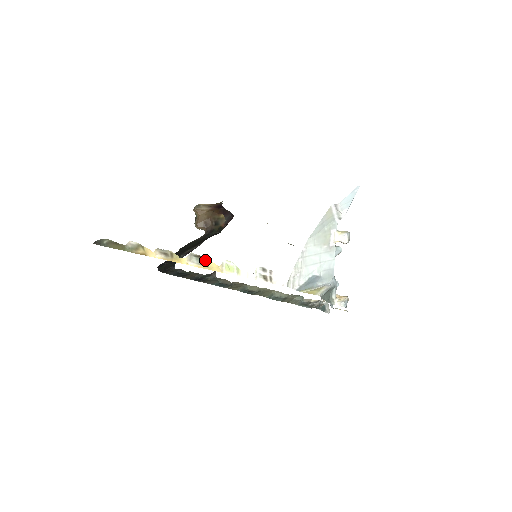
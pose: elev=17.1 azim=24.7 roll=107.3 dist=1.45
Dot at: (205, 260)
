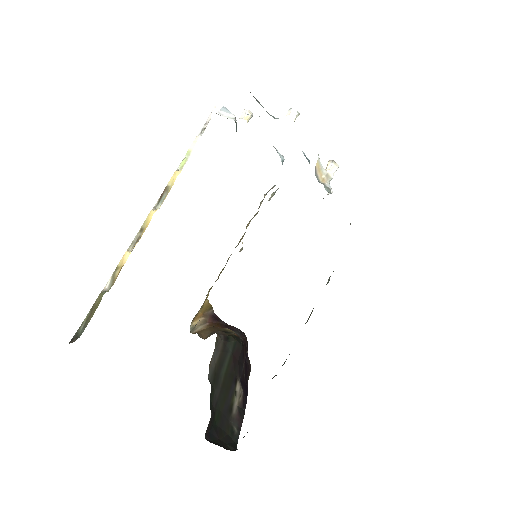
Dot at: (165, 189)
